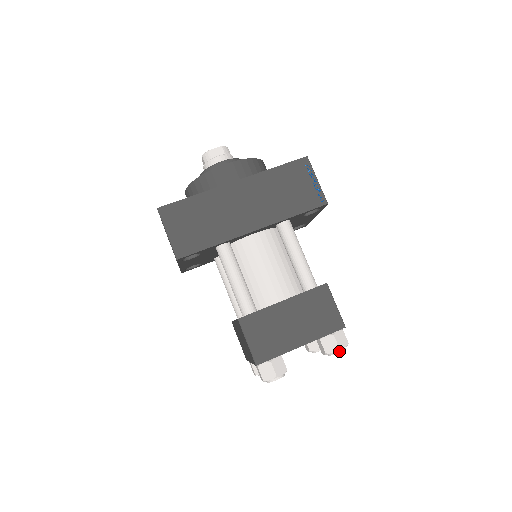
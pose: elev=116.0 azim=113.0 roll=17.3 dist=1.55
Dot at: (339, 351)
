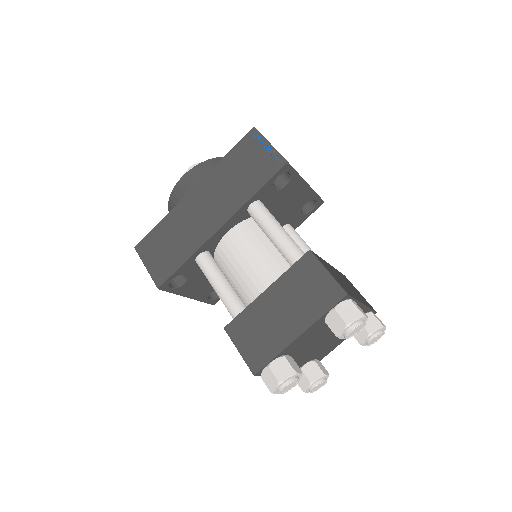
Dot at: (351, 328)
